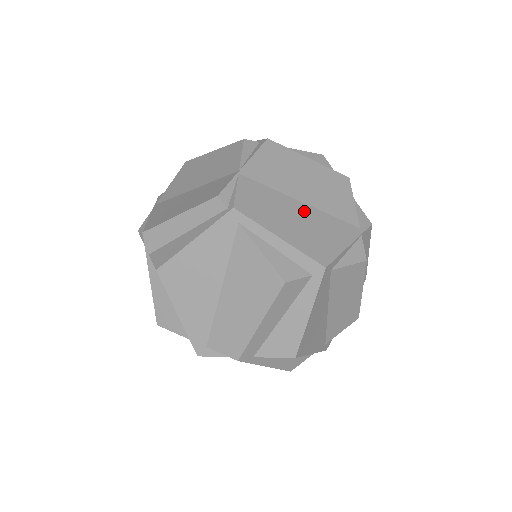
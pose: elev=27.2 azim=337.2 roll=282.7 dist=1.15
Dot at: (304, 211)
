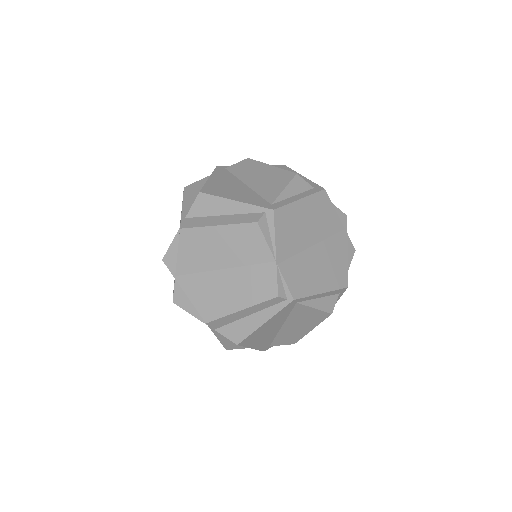
Dot at: (319, 252)
